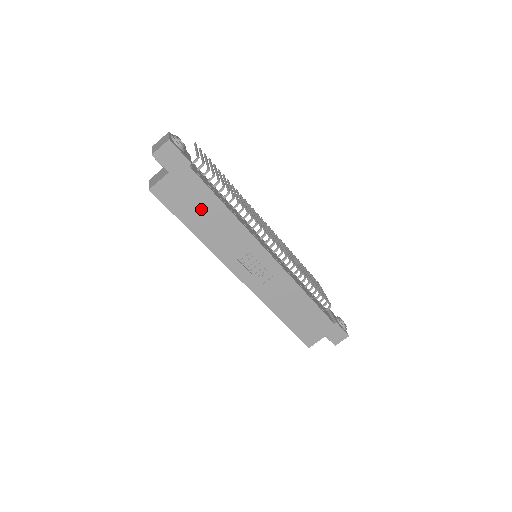
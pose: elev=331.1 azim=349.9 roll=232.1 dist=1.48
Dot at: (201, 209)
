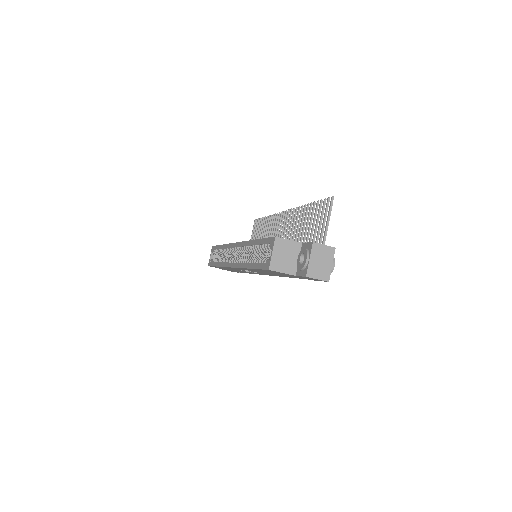
Dot at: occluded
